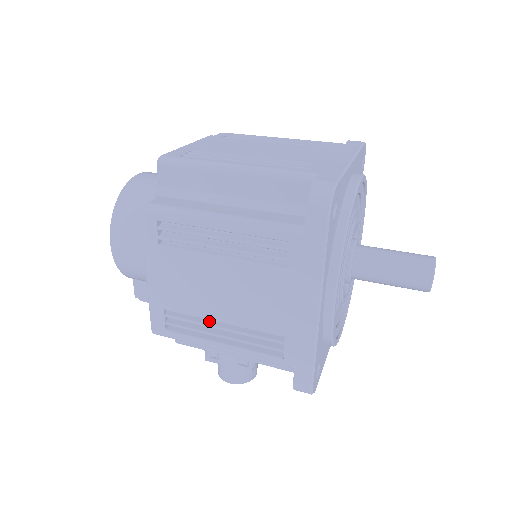
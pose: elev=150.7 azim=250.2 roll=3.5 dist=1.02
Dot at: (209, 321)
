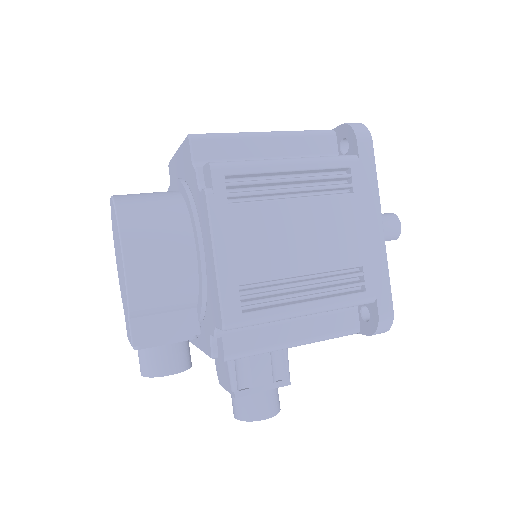
Dot at: (287, 282)
